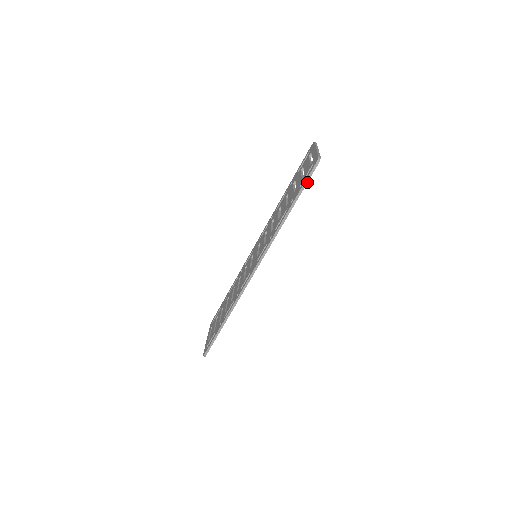
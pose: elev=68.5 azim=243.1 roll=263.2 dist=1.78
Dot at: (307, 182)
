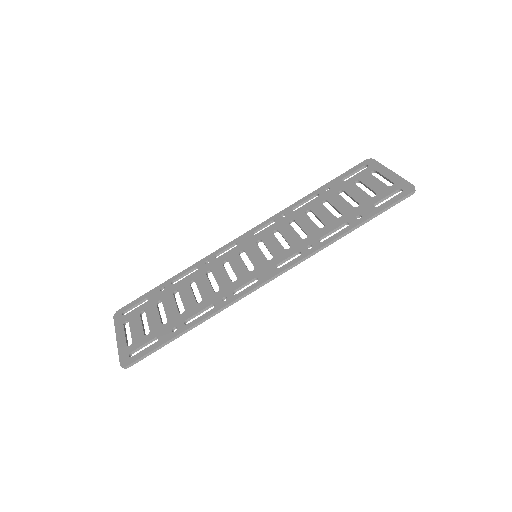
Dot at: occluded
